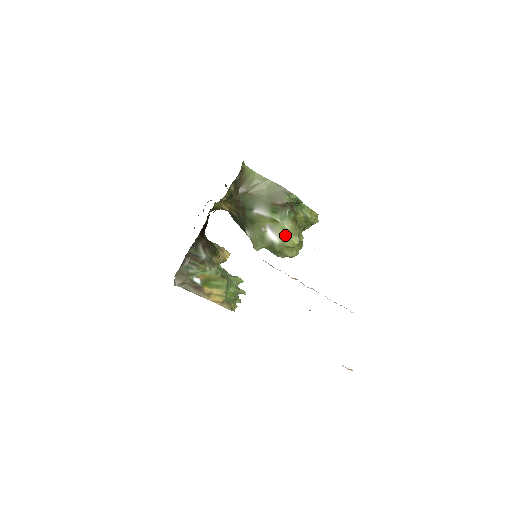
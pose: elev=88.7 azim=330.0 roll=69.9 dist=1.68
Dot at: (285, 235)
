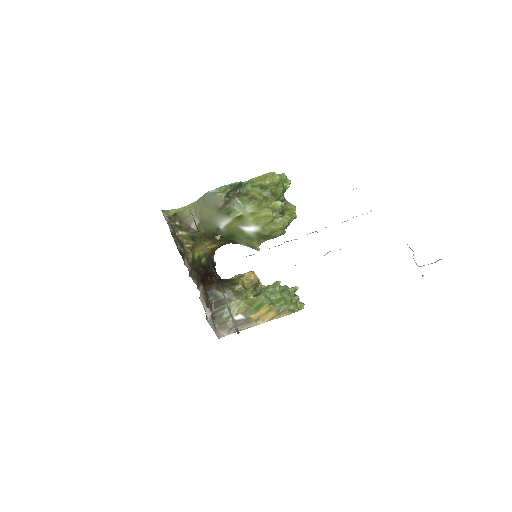
Dot at: (256, 218)
